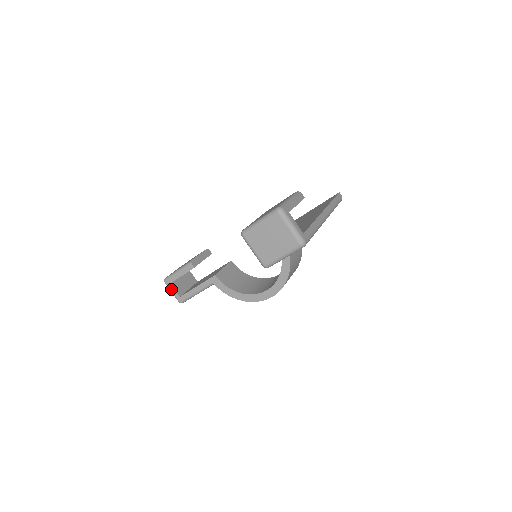
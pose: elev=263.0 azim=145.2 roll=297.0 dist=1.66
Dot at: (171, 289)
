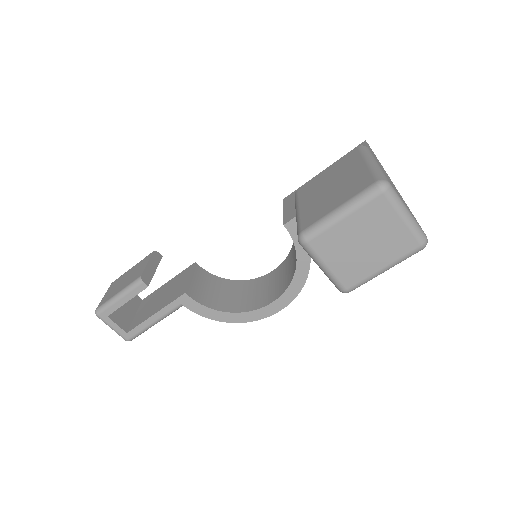
Dot at: (110, 324)
